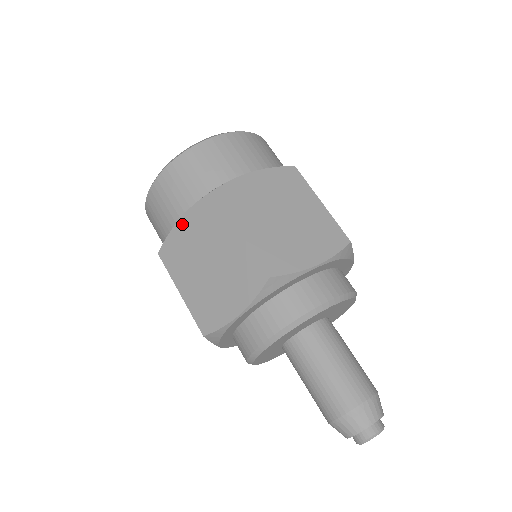
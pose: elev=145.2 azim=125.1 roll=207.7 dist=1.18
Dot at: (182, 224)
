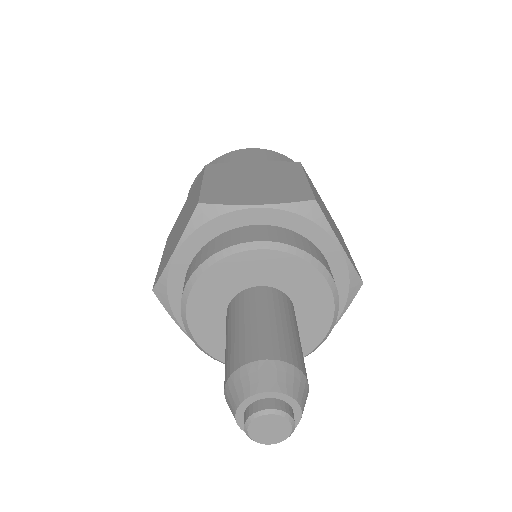
Dot at: (184, 205)
